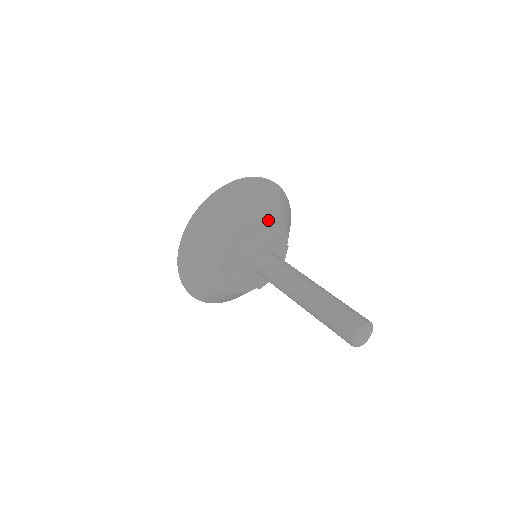
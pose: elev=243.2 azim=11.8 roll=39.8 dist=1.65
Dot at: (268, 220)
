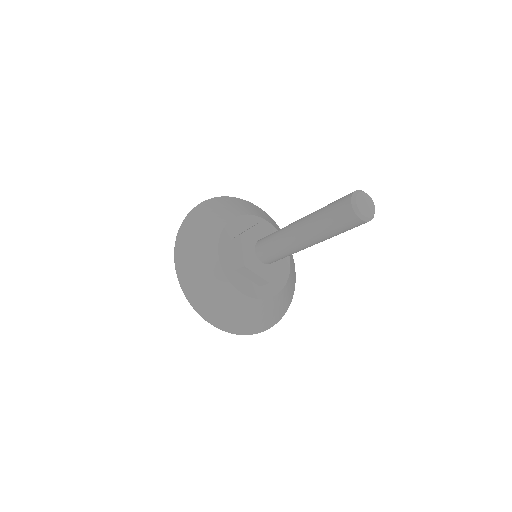
Dot at: (255, 219)
